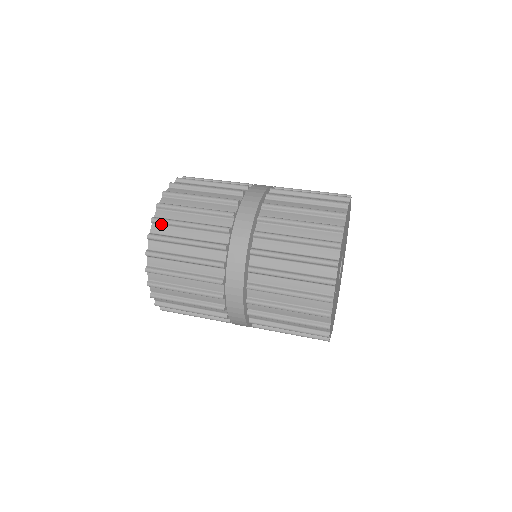
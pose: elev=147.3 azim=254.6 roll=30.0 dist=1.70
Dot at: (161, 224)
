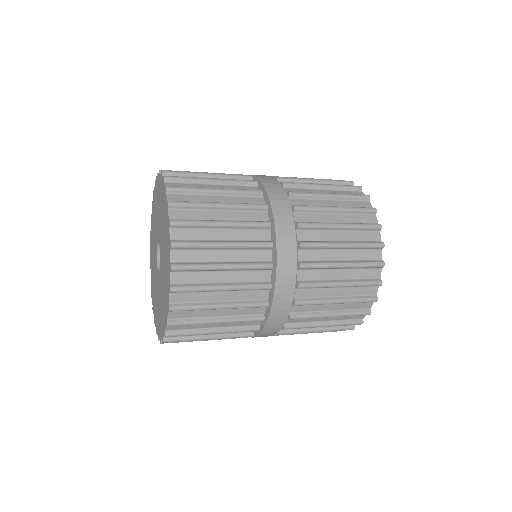
Dot at: occluded
